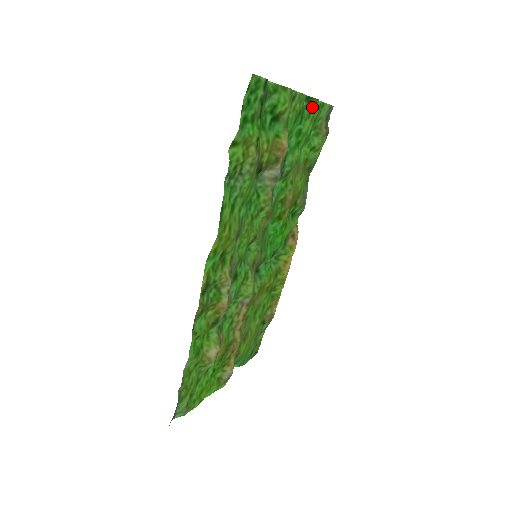
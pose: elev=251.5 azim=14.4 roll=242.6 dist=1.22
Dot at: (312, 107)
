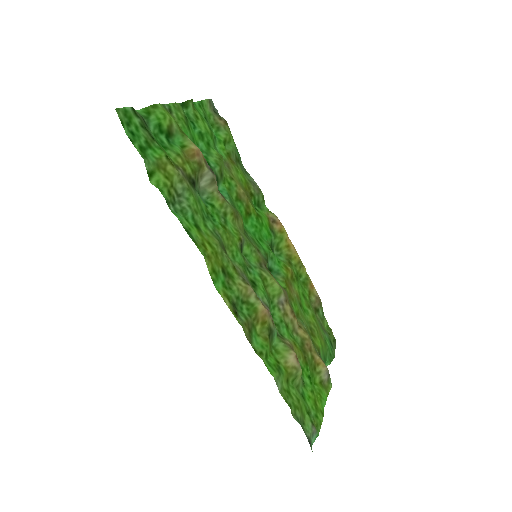
Dot at: (193, 109)
